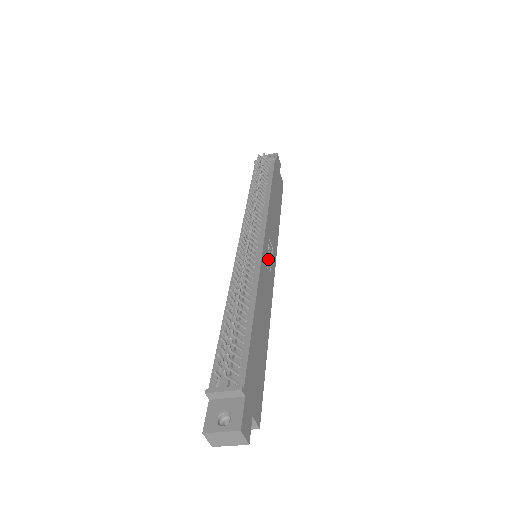
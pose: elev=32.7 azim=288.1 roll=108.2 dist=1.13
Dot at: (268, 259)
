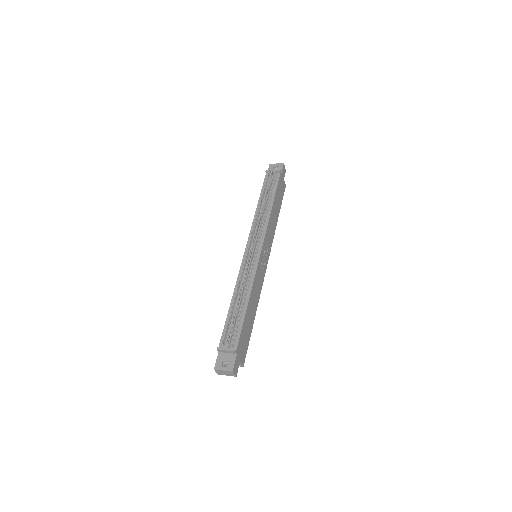
Dot at: (263, 260)
